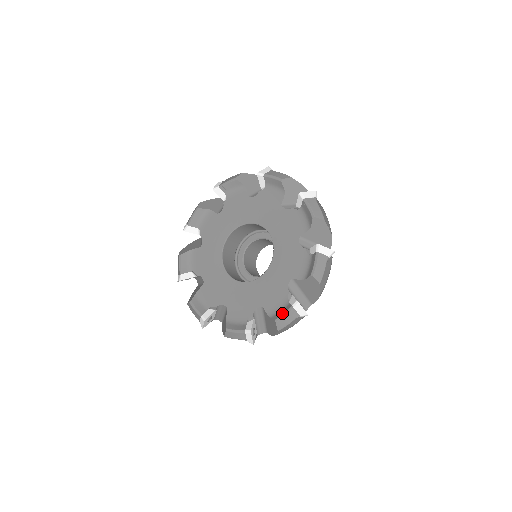
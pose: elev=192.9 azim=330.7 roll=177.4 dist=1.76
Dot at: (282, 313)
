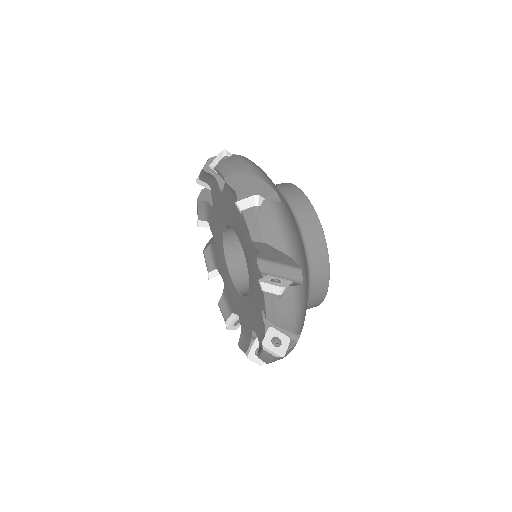
Dot at: (222, 311)
